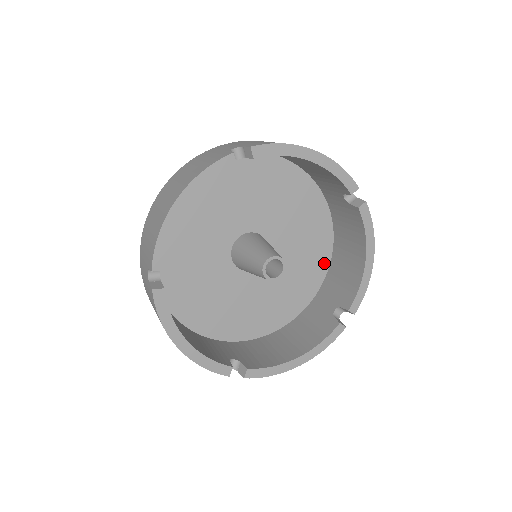
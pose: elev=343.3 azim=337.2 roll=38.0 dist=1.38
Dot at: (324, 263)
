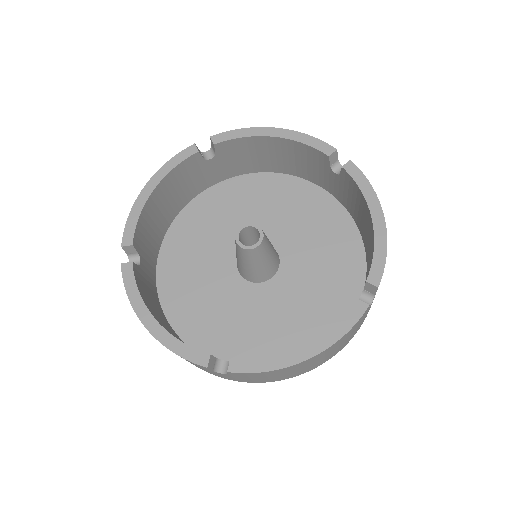
Dot at: (358, 269)
